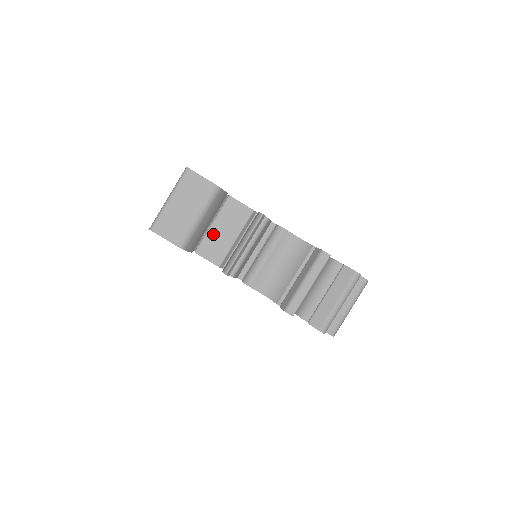
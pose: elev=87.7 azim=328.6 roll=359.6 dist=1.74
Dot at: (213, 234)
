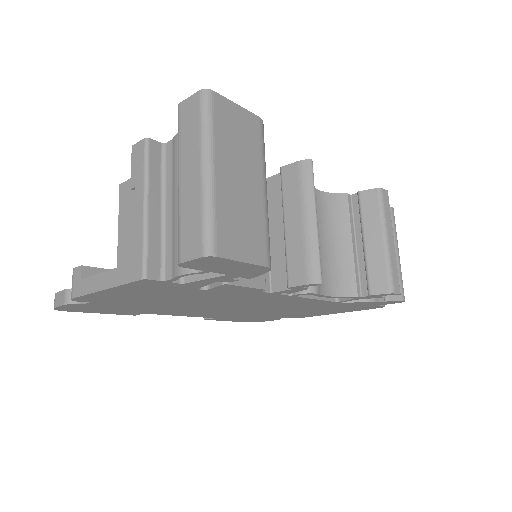
Dot at: occluded
